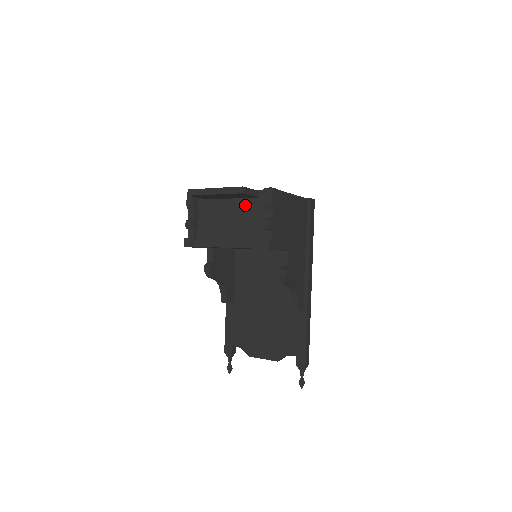
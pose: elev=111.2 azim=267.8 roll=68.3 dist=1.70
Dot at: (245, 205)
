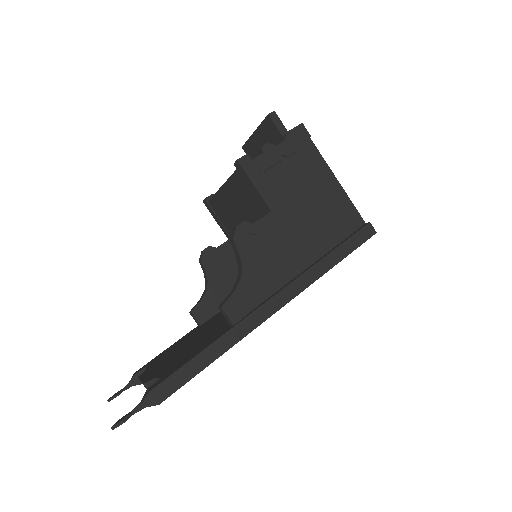
Dot at: occluded
